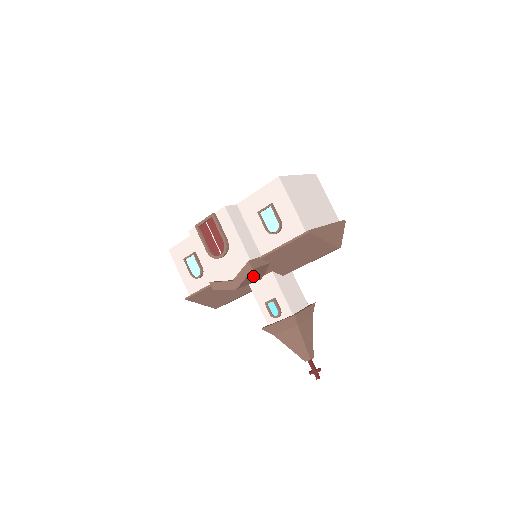
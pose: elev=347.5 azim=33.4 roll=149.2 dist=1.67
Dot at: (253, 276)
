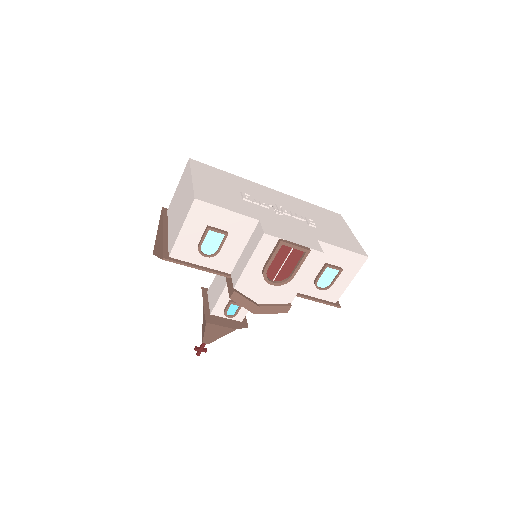
Dot at: occluded
